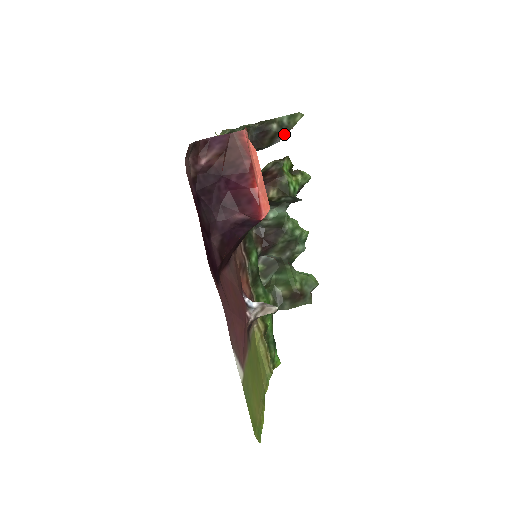
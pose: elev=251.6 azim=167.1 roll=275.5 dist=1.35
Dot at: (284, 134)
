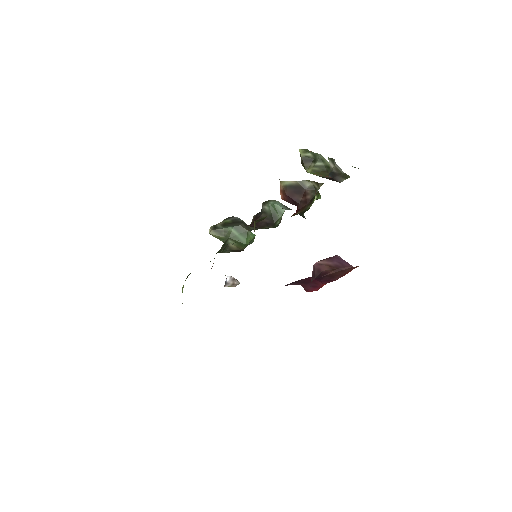
Dot at: occluded
